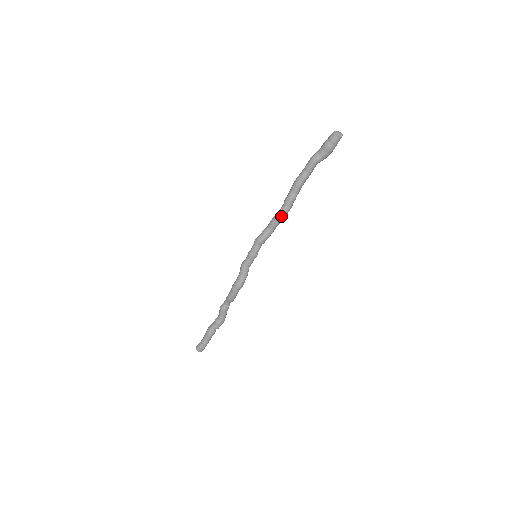
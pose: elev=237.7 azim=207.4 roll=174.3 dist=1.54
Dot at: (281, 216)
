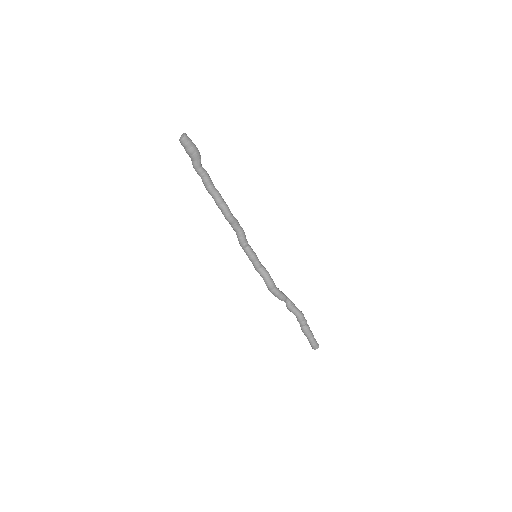
Dot at: (227, 219)
